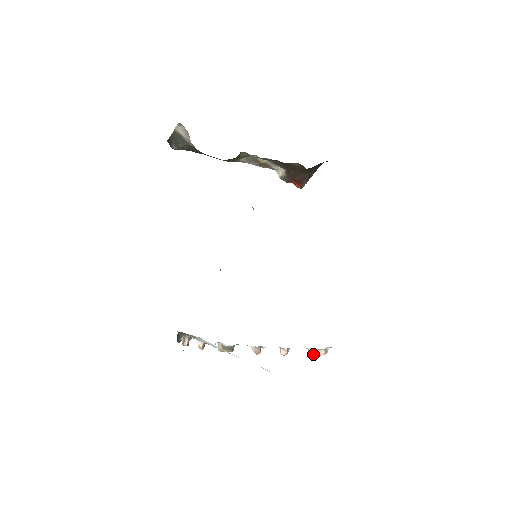
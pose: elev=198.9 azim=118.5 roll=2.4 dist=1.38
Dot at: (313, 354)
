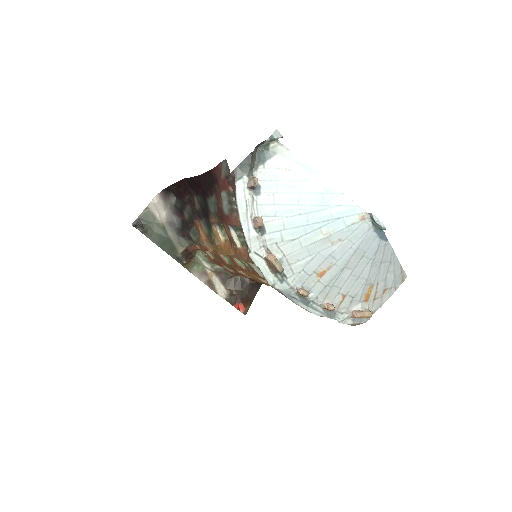
Dot at: (360, 312)
